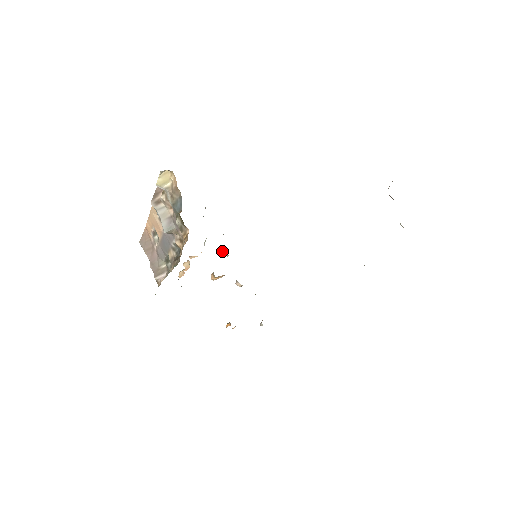
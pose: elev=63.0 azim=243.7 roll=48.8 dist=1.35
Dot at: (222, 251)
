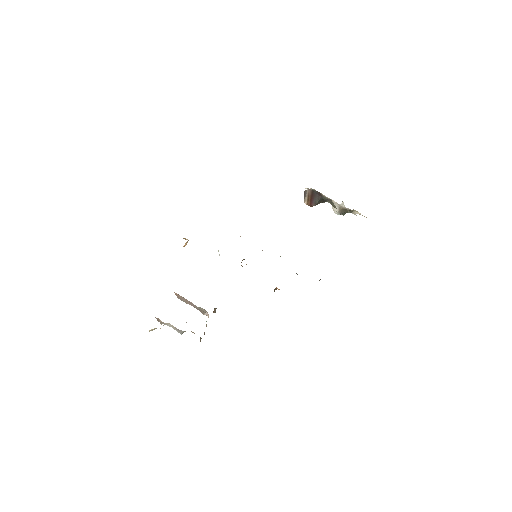
Dot at: occluded
